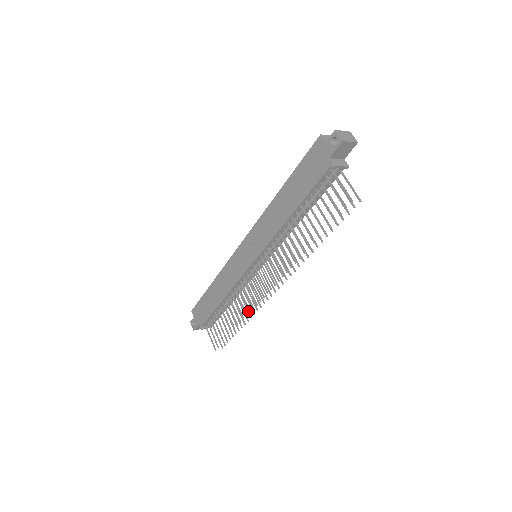
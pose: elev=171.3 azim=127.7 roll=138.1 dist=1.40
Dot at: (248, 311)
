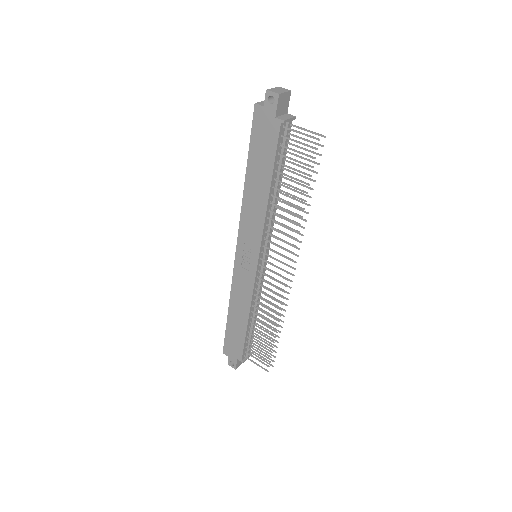
Dot at: (278, 313)
